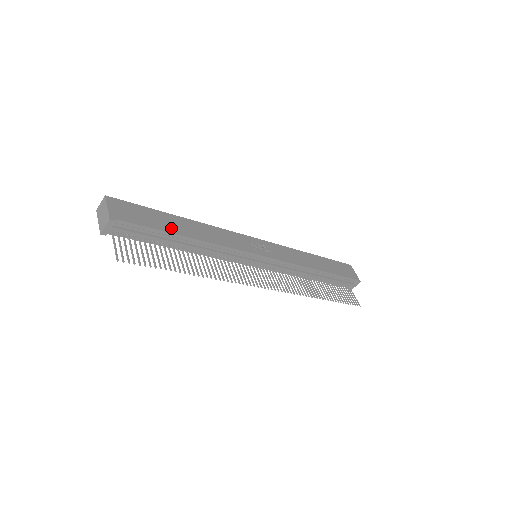
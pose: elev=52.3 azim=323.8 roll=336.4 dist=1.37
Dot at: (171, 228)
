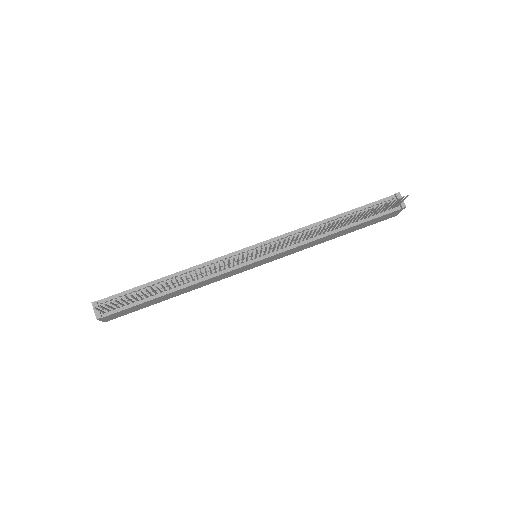
Dot at: (151, 283)
